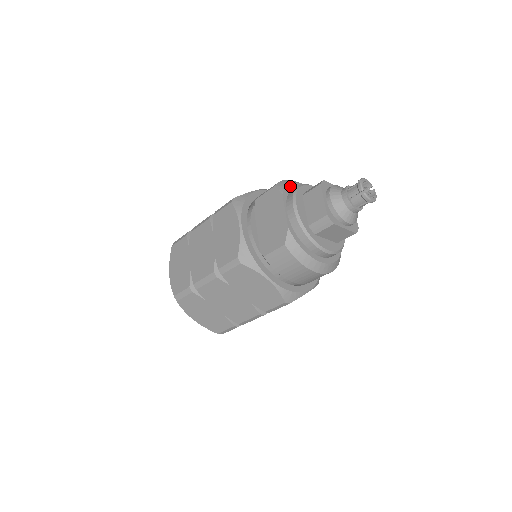
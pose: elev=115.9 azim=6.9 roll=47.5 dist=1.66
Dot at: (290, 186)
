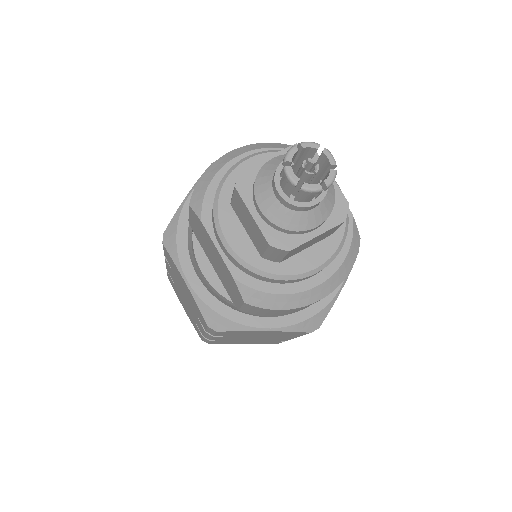
Dot at: (211, 189)
